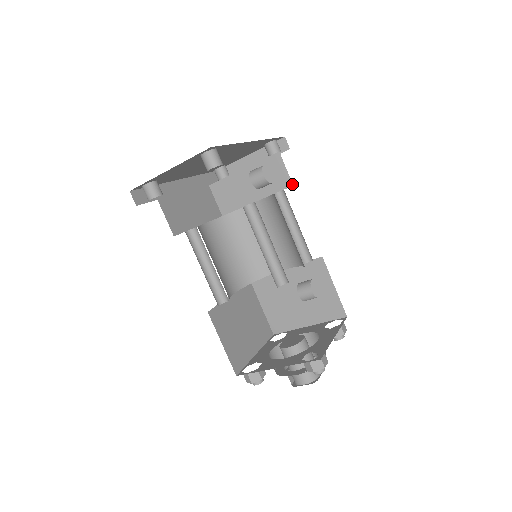
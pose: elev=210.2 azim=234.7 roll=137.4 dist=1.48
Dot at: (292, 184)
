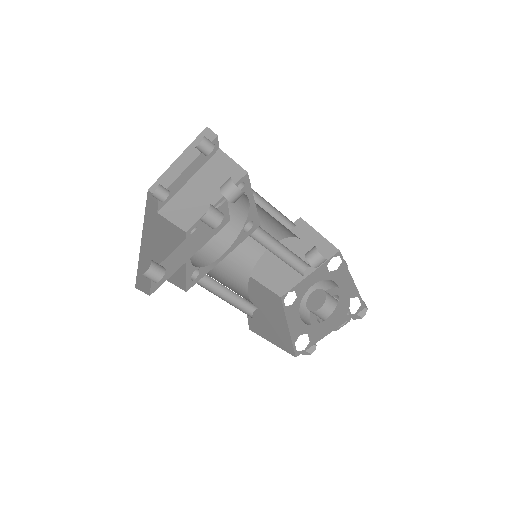
Dot at: (246, 172)
